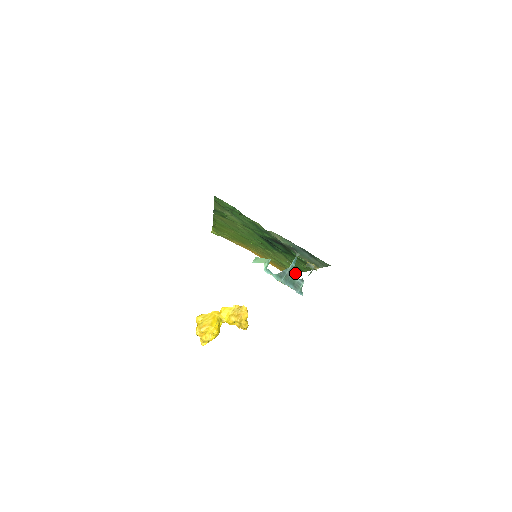
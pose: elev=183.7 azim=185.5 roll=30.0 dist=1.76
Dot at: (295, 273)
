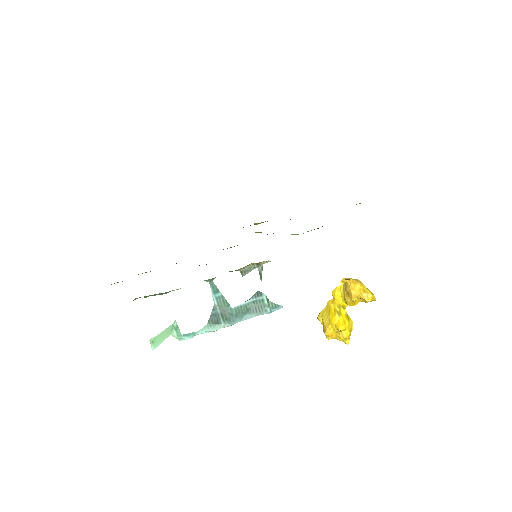
Dot at: occluded
